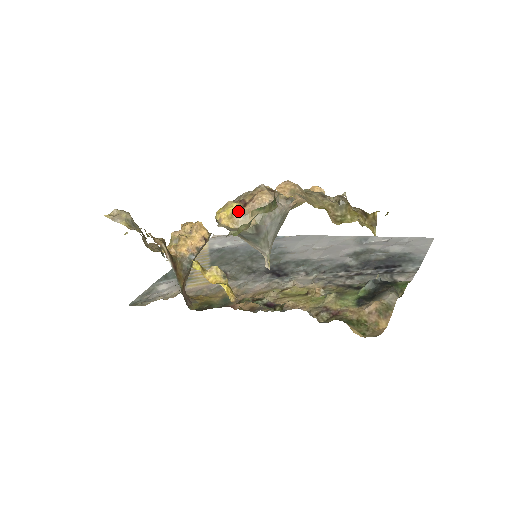
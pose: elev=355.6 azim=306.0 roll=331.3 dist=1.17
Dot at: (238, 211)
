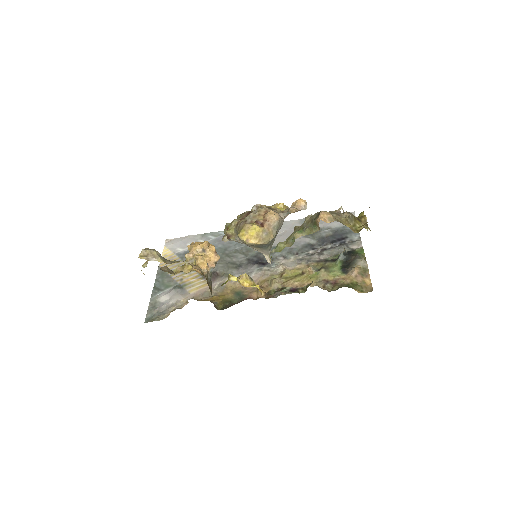
Dot at: (261, 231)
